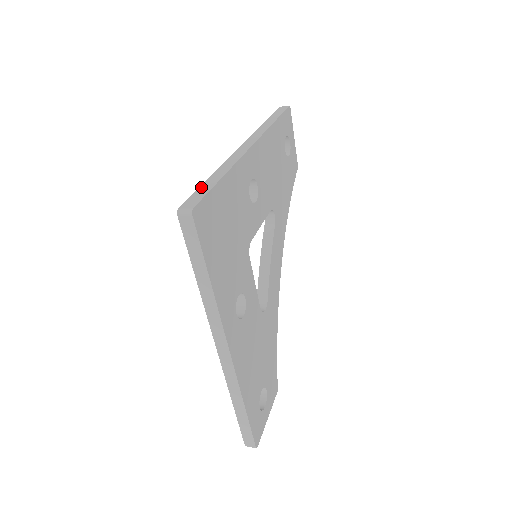
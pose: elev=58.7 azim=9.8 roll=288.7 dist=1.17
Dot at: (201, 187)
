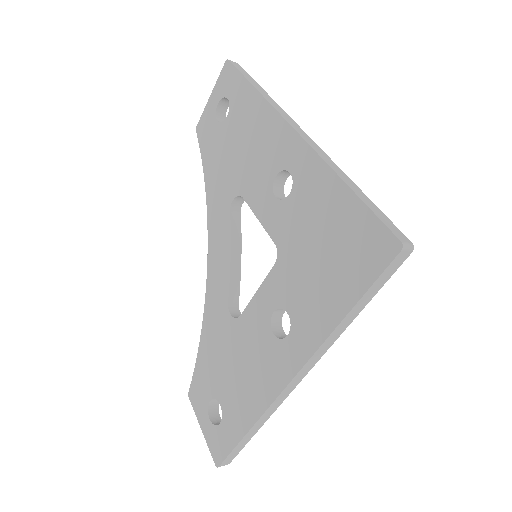
Dot at: (369, 205)
